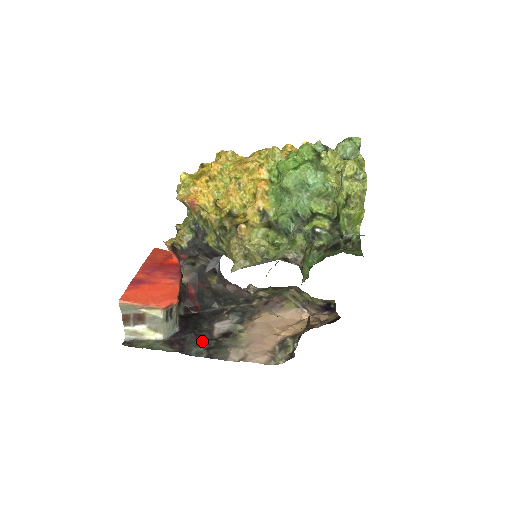
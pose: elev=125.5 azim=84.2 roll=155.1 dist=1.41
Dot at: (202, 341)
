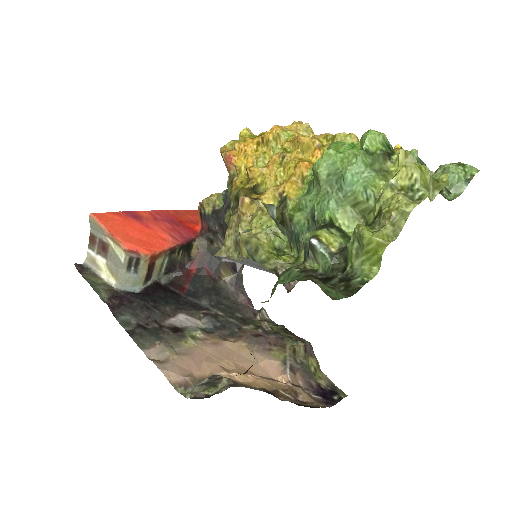
Dot at: (144, 315)
